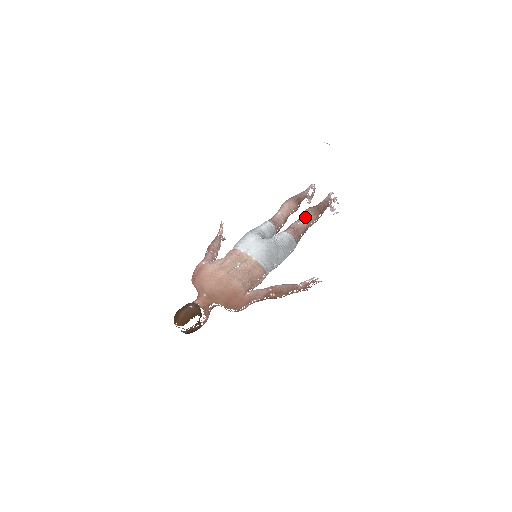
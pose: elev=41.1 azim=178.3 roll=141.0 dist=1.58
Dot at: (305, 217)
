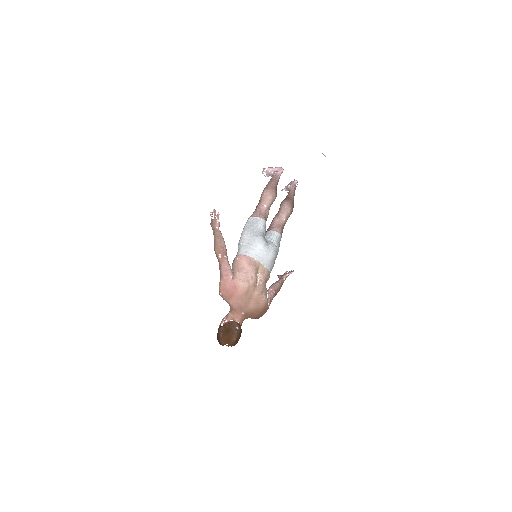
Dot at: (287, 214)
